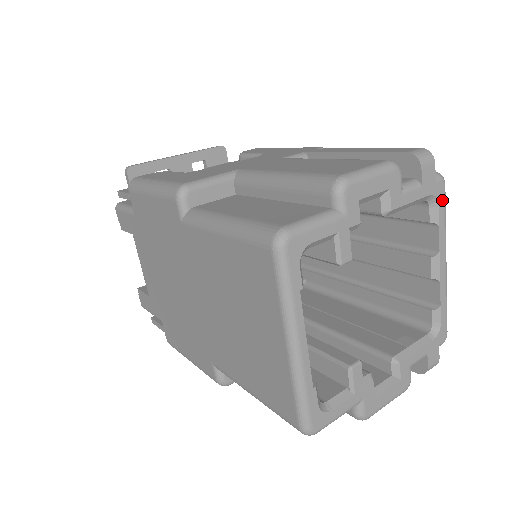
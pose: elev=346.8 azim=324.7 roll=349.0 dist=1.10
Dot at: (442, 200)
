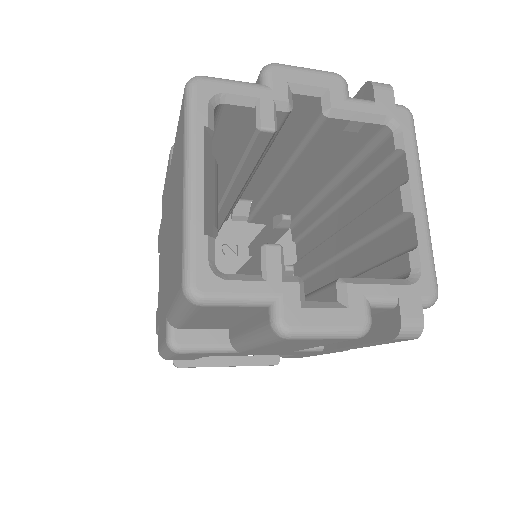
Dot at: (408, 128)
